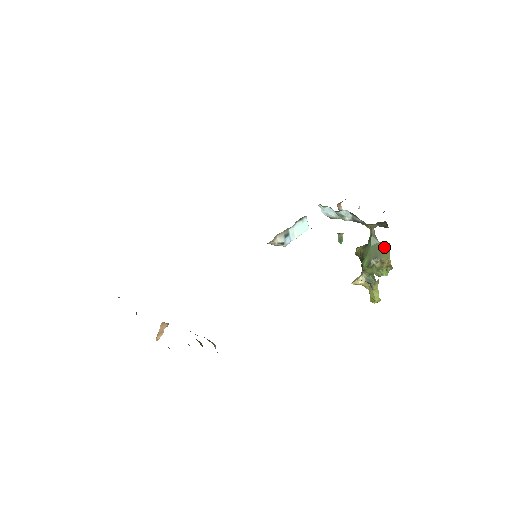
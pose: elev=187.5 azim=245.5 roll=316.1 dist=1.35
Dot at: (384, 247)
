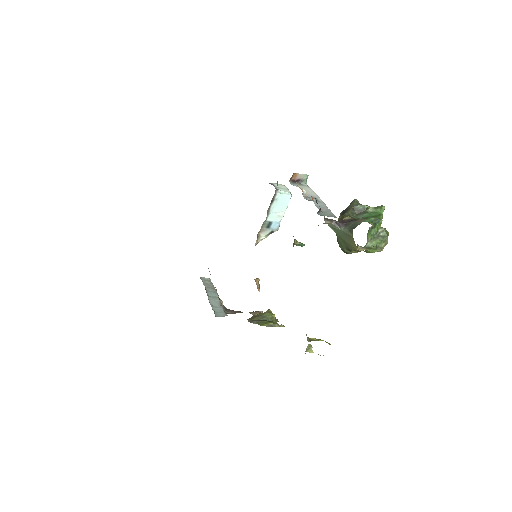
Dot at: (348, 237)
